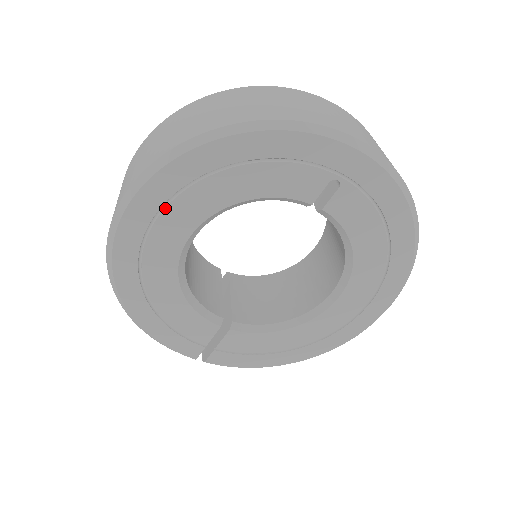
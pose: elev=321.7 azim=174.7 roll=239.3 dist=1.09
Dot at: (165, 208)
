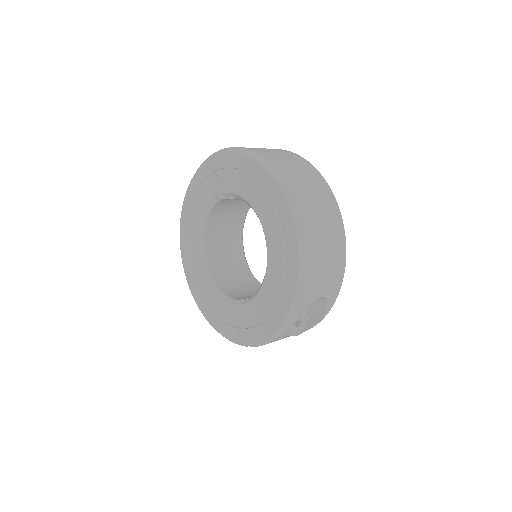
Dot at: (188, 244)
